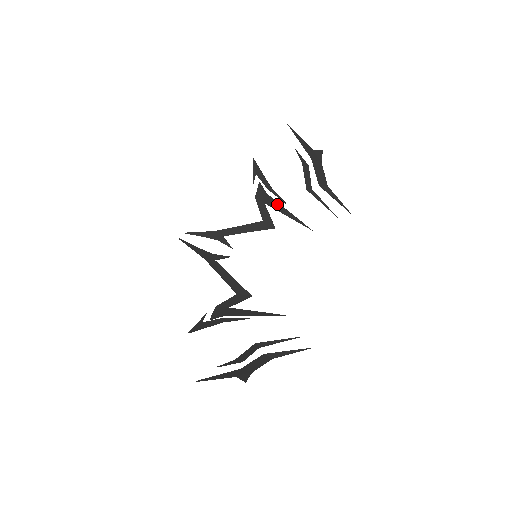
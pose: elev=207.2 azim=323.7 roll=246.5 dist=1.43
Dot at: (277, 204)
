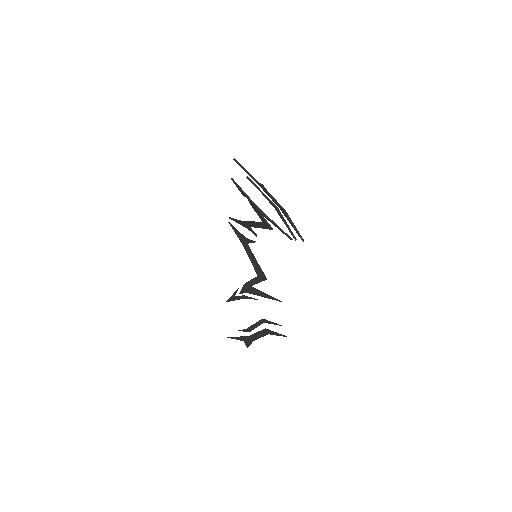
Dot at: occluded
